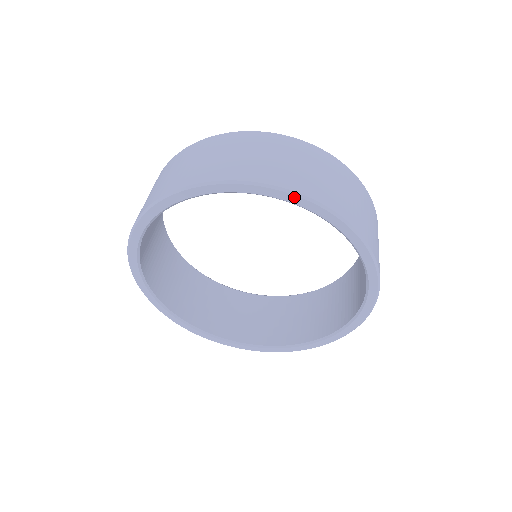
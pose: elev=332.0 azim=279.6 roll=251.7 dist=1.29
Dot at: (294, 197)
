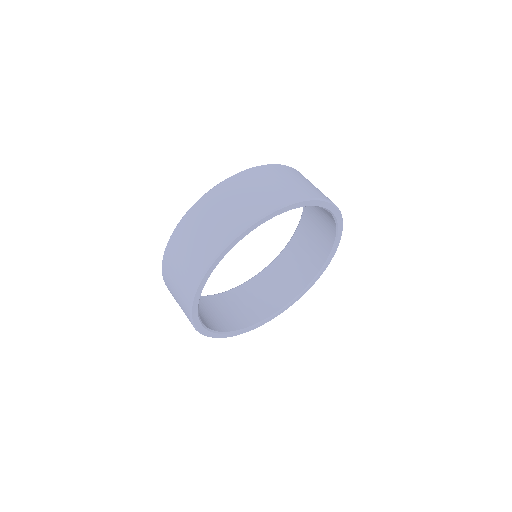
Dot at: (278, 211)
